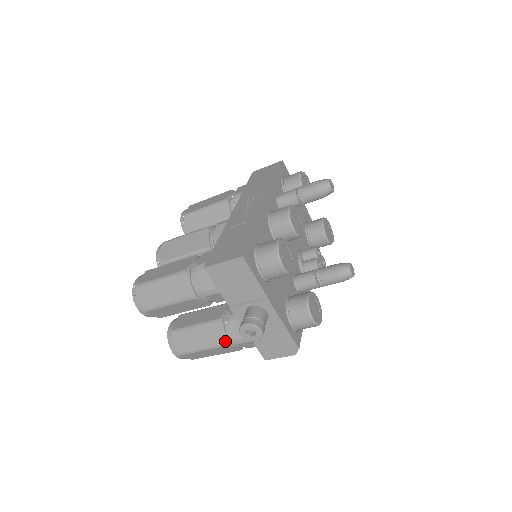
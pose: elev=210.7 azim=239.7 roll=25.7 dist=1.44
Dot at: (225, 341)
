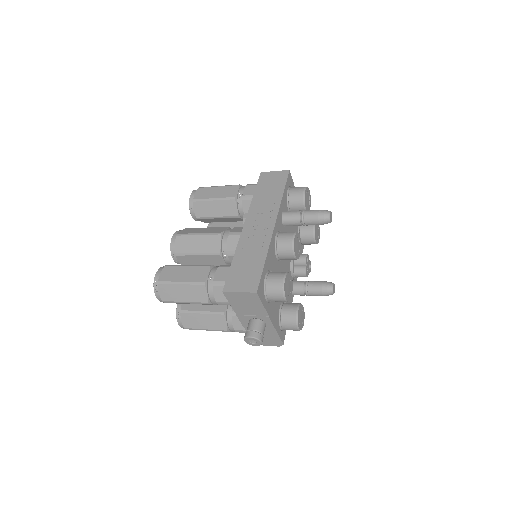
Dot at: (226, 329)
